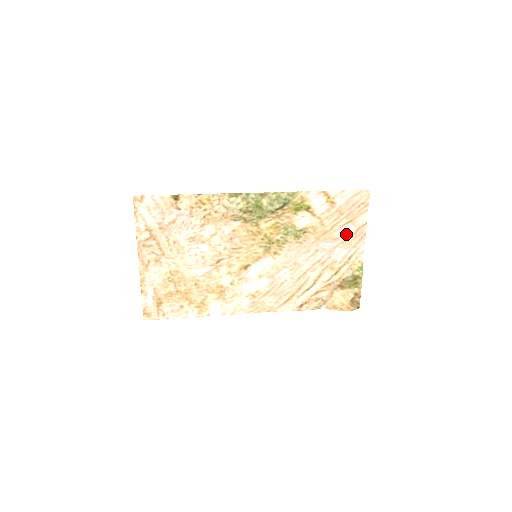
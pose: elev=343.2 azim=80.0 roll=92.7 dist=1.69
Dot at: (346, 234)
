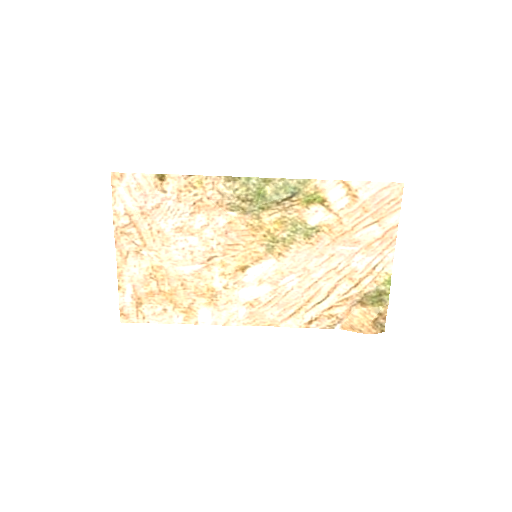
Dot at: (370, 237)
